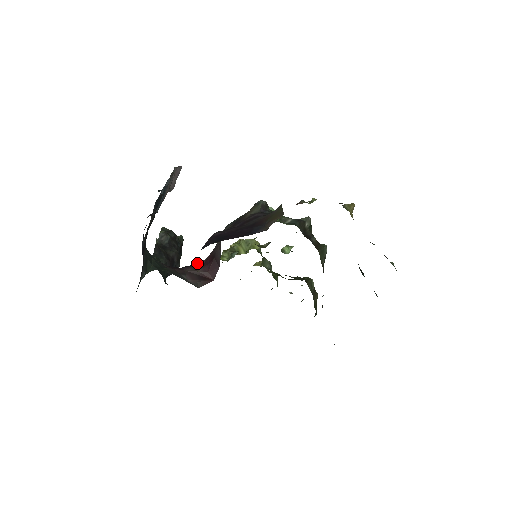
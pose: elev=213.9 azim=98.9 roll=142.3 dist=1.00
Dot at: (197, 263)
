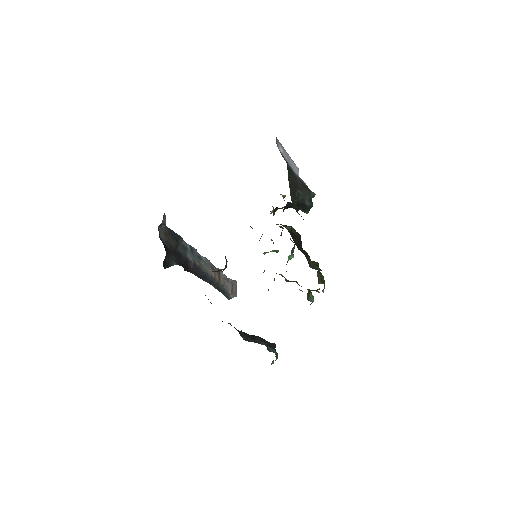
Dot at: occluded
